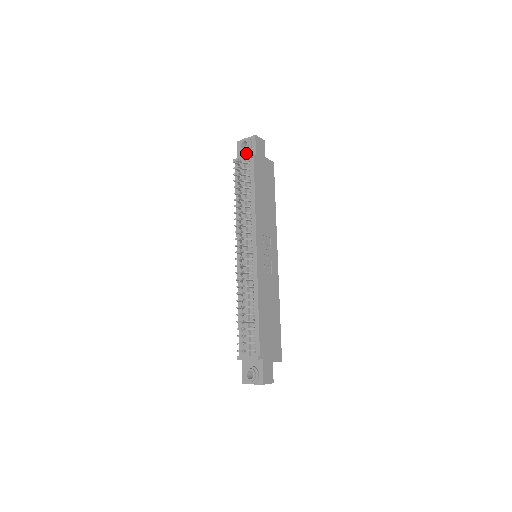
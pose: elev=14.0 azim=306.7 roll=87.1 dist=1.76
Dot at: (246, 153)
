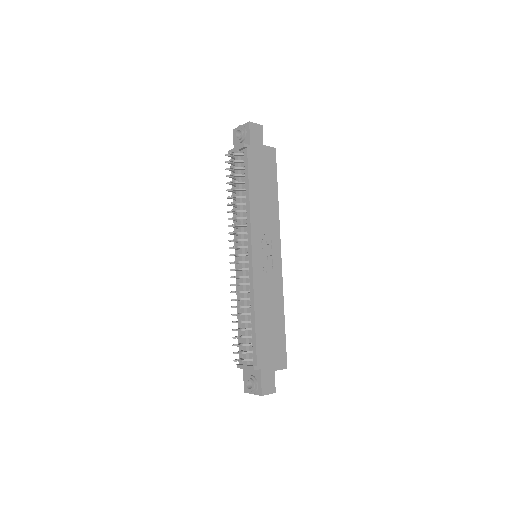
Dot at: (241, 142)
